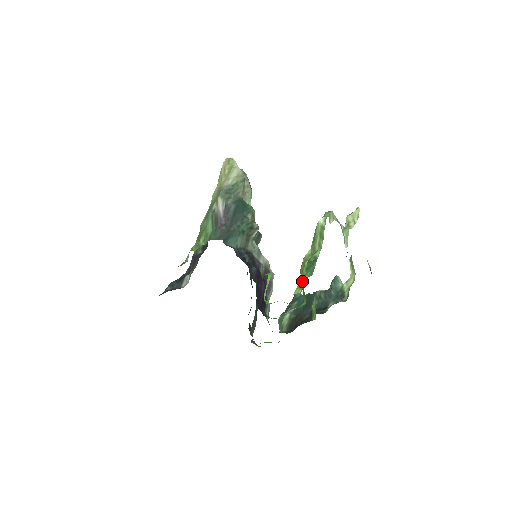
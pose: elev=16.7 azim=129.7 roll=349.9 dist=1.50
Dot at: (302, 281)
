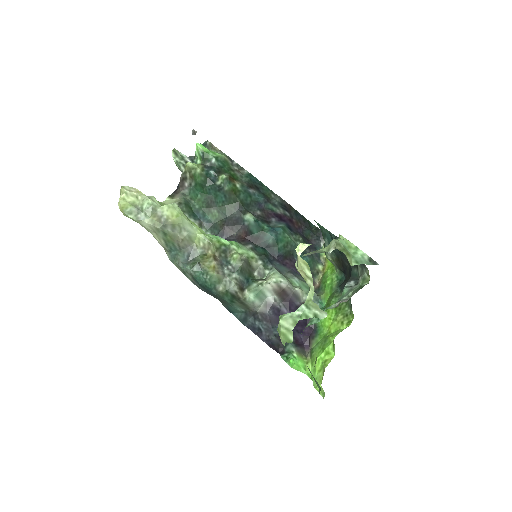
Dot at: (318, 387)
